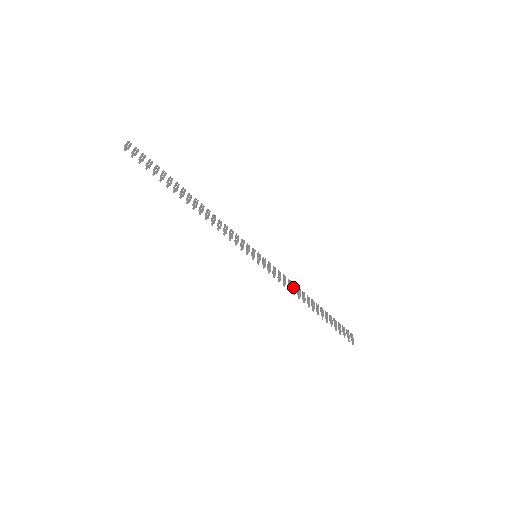
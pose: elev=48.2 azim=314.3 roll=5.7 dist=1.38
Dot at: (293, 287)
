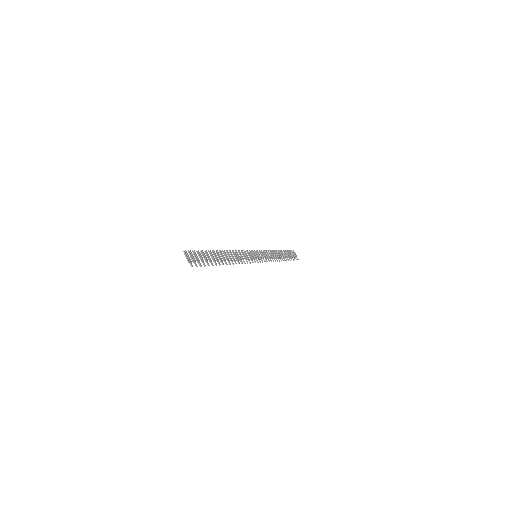
Dot at: (272, 255)
